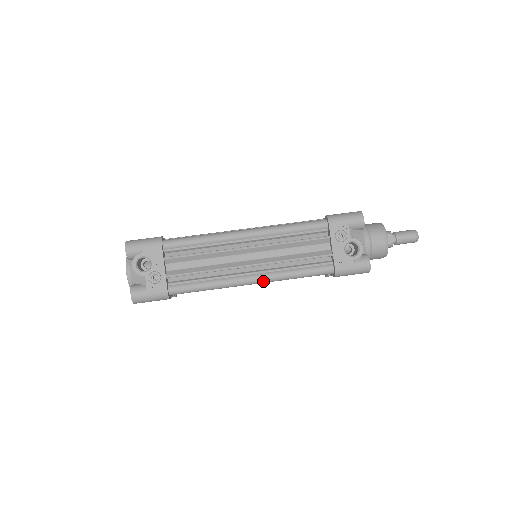
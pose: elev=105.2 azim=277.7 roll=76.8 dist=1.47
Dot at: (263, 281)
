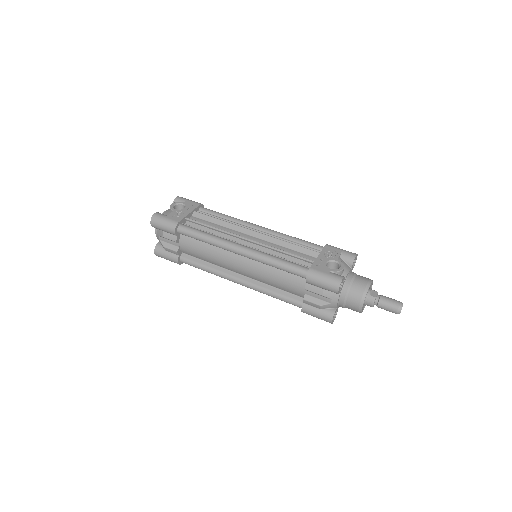
Dot at: (248, 252)
